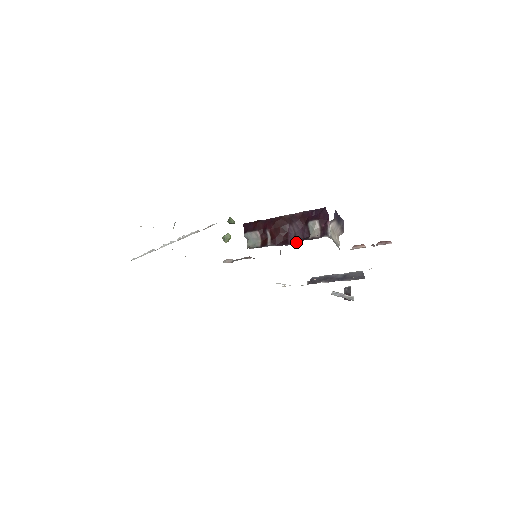
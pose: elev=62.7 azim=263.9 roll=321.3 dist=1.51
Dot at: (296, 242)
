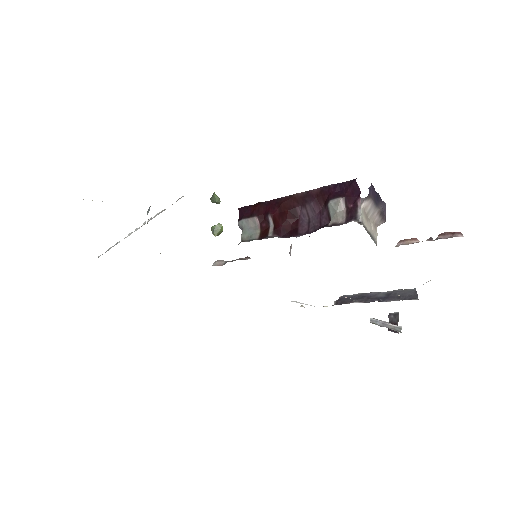
Dot at: (309, 232)
